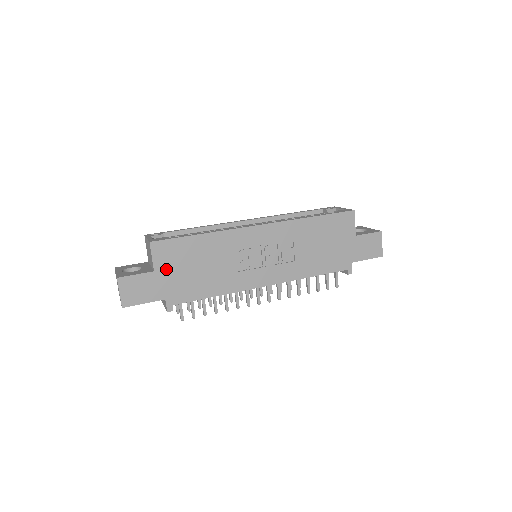
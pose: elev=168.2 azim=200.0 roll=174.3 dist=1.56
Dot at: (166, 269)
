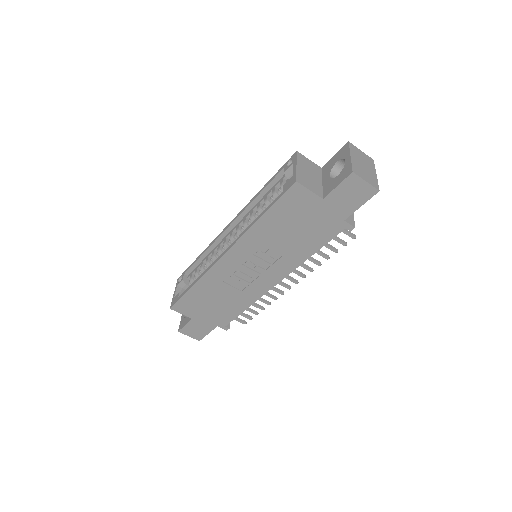
Dot at: (197, 314)
